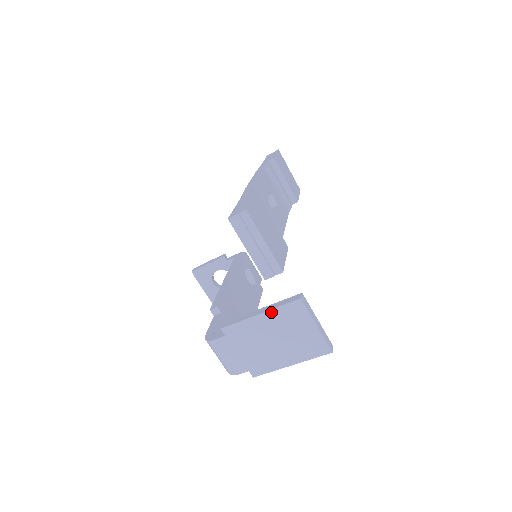
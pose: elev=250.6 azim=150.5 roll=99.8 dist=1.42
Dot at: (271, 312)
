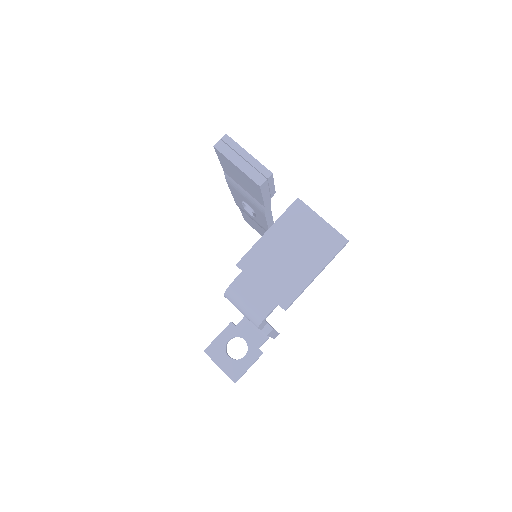
Dot at: (277, 224)
